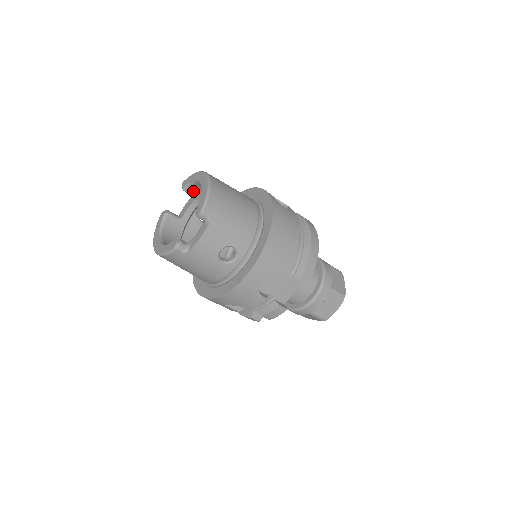
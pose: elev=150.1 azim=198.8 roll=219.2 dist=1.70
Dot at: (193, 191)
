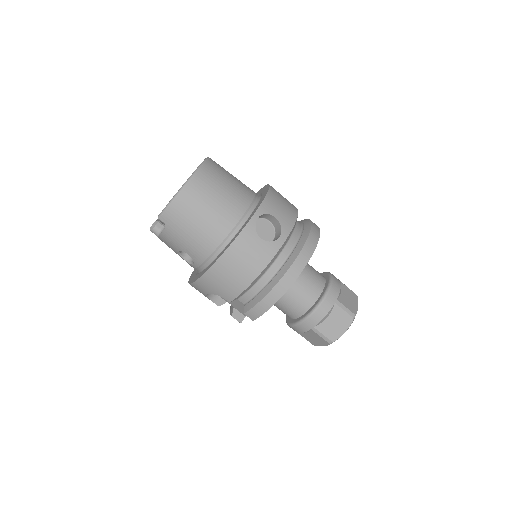
Dot at: occluded
